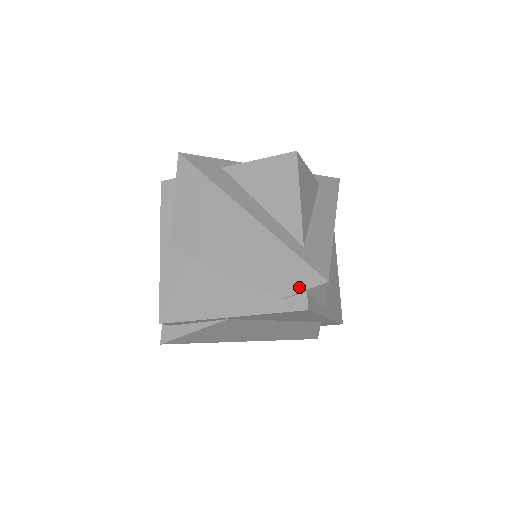
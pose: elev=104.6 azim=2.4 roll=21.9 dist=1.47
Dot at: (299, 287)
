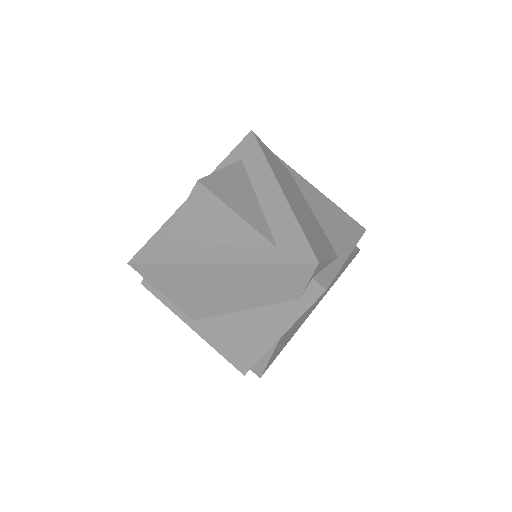
Dot at: (303, 281)
